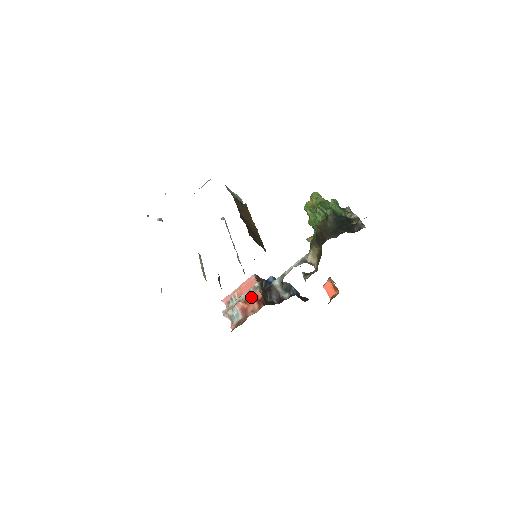
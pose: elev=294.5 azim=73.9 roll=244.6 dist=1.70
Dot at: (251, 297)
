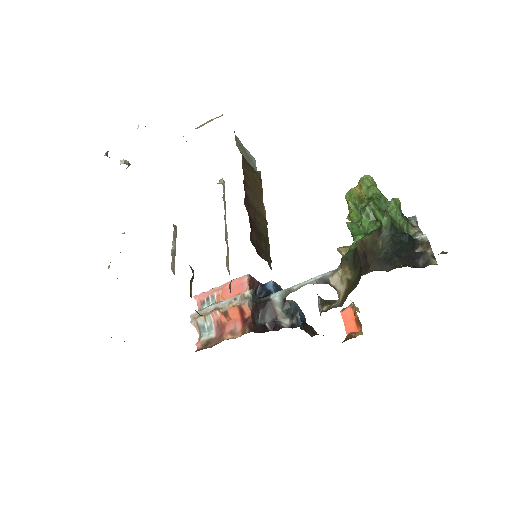
Dot at: (235, 310)
